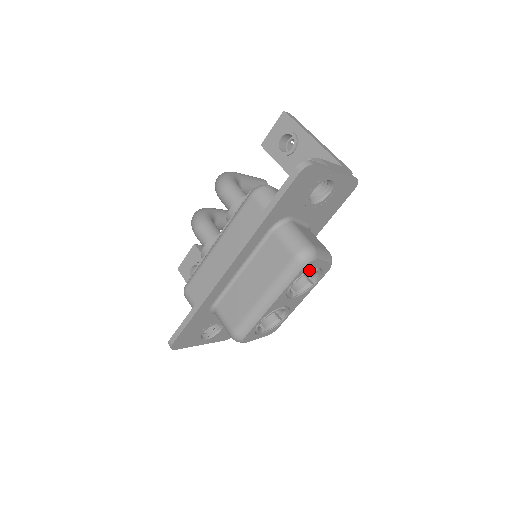
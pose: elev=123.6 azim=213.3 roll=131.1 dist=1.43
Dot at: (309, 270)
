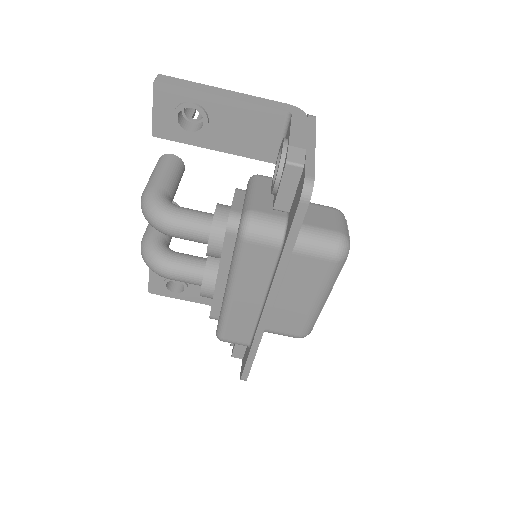
Dot at: occluded
